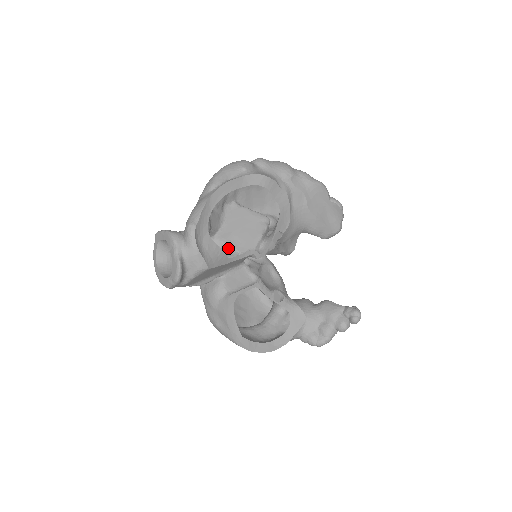
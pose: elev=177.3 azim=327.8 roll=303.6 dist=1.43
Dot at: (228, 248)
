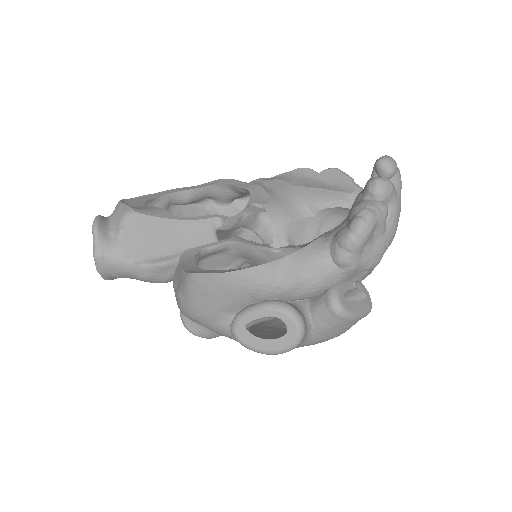
Dot at: occluded
